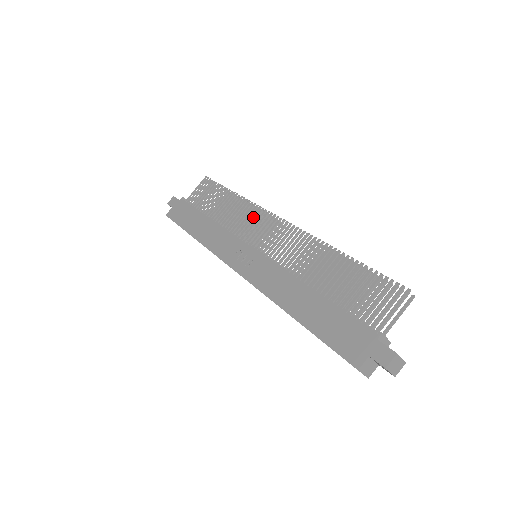
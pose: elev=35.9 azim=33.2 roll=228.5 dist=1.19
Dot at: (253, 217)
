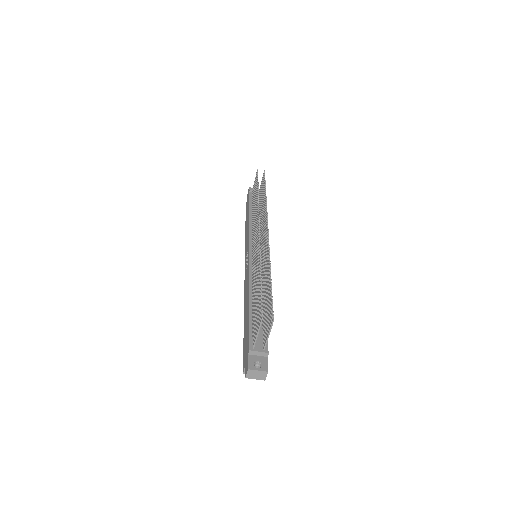
Dot at: occluded
